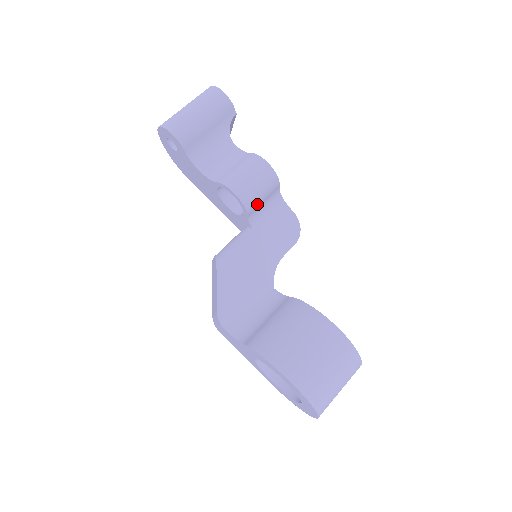
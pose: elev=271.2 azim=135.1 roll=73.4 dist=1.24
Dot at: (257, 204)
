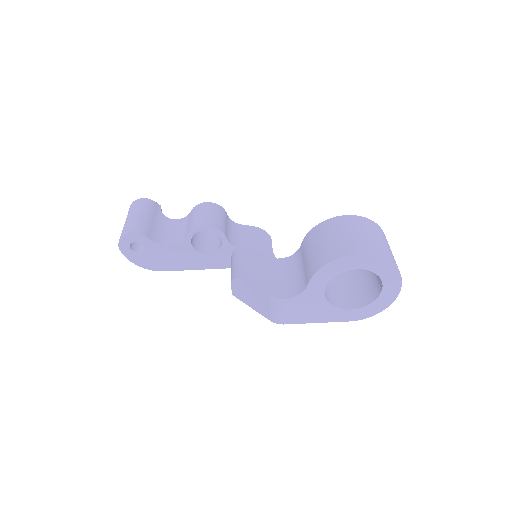
Dot at: (224, 227)
